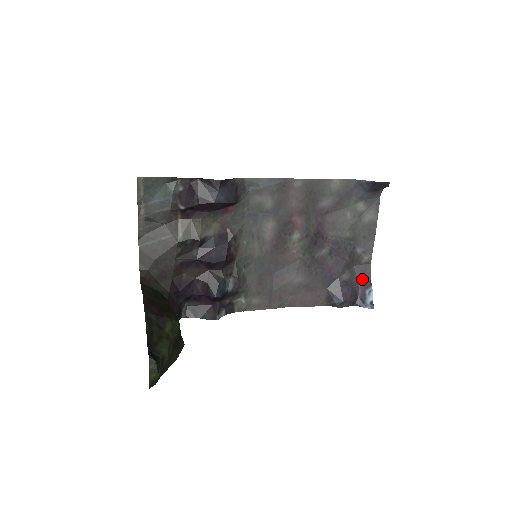
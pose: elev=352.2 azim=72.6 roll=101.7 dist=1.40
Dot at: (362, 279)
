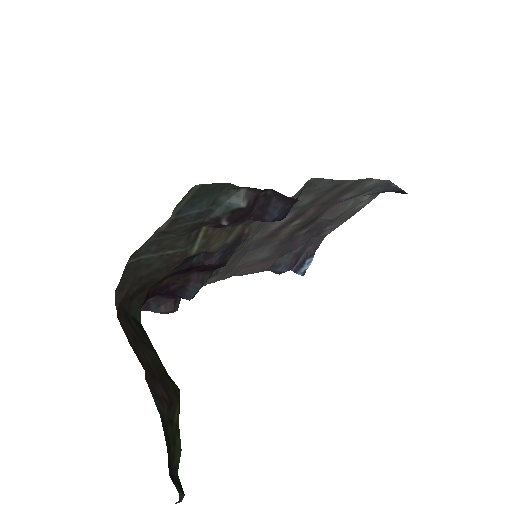
Dot at: (310, 249)
